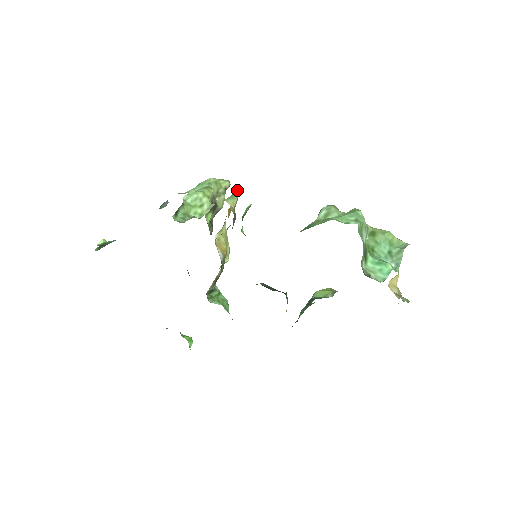
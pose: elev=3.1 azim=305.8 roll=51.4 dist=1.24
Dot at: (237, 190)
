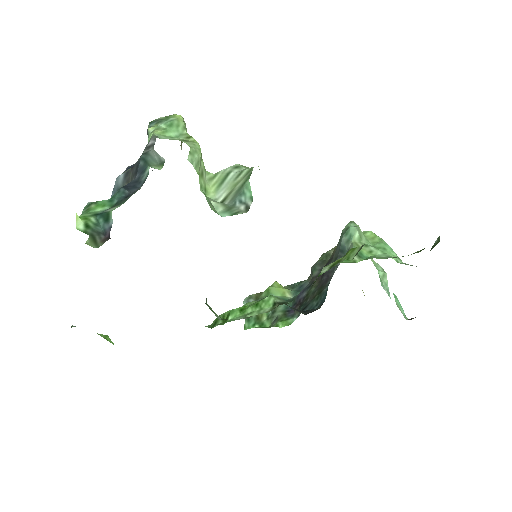
Dot at: occluded
